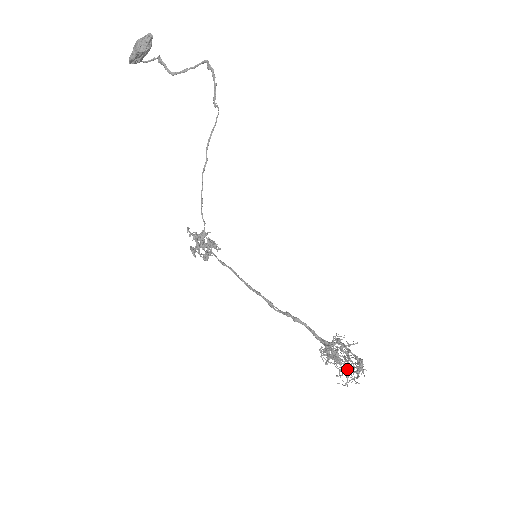
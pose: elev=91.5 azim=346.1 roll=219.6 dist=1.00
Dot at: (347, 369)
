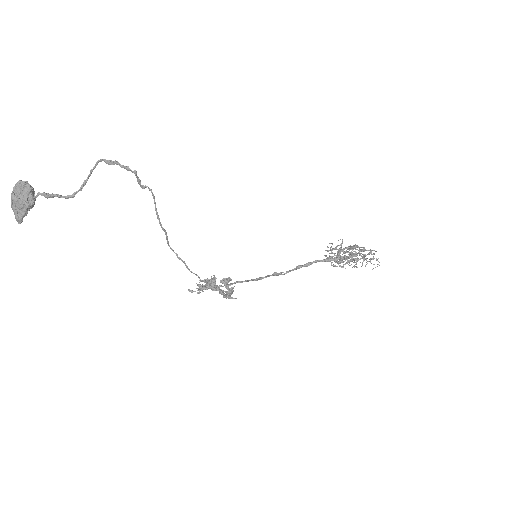
Dot at: (364, 257)
